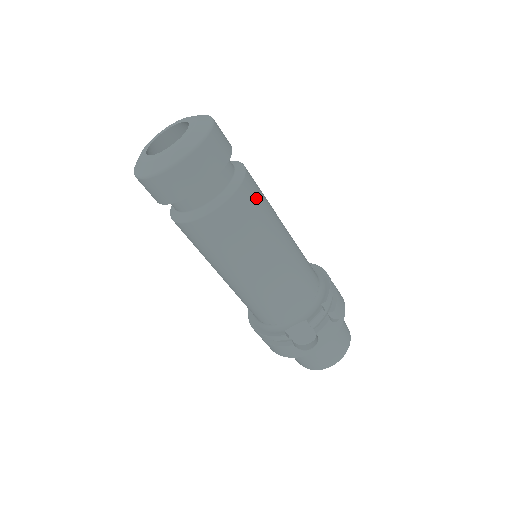
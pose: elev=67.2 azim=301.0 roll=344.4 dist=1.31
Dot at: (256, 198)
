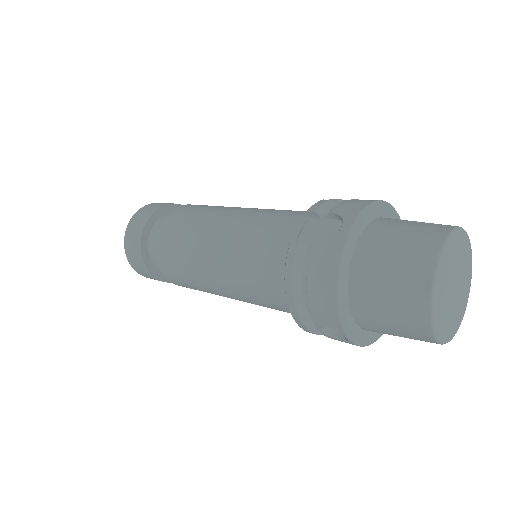
Dot at: occluded
